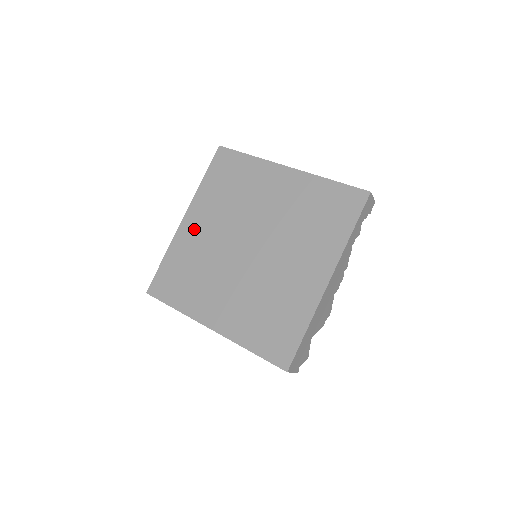
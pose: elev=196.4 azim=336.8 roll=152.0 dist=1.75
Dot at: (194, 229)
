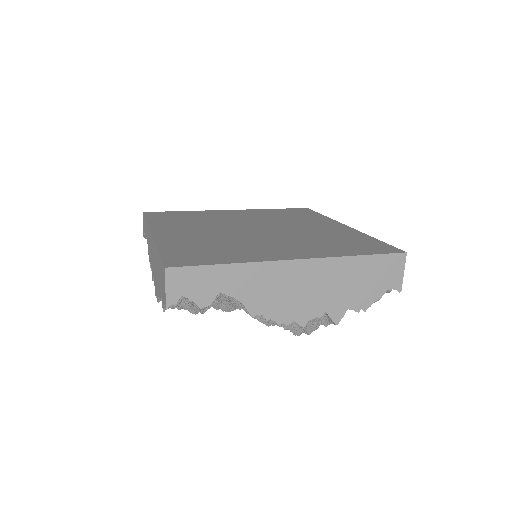
Dot at: (177, 234)
